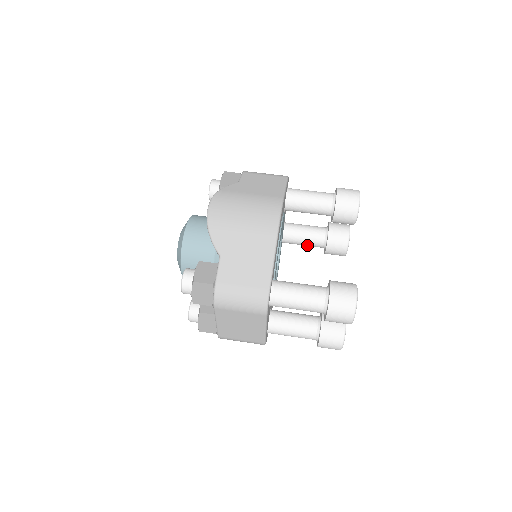
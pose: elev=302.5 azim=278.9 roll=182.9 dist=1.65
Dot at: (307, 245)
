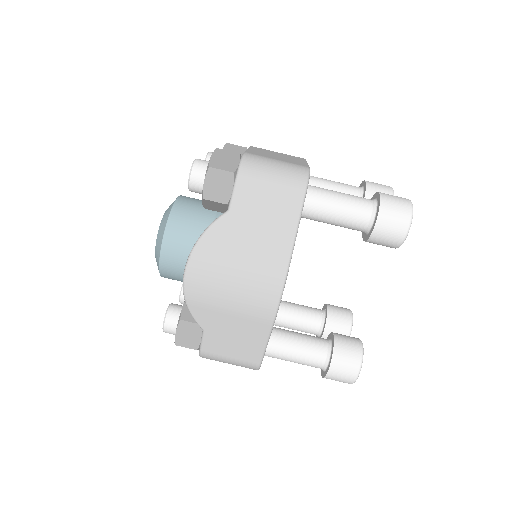
Dot at: occluded
